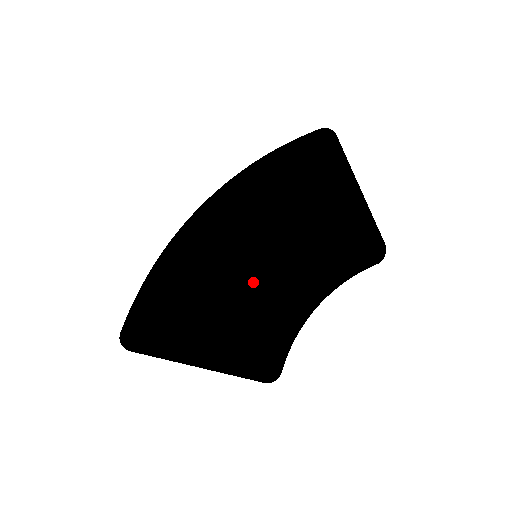
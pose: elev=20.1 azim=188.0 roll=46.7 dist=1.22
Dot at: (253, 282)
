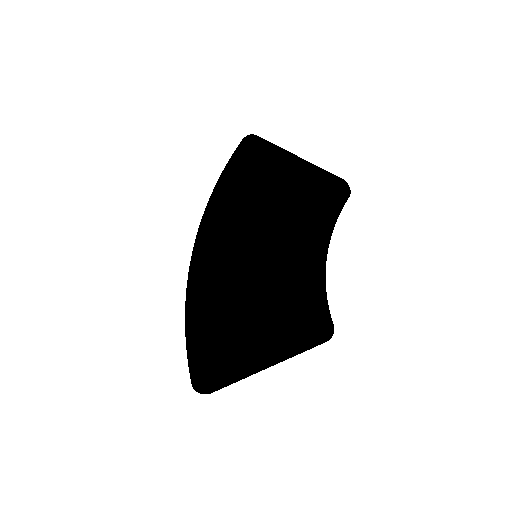
Dot at: (265, 274)
